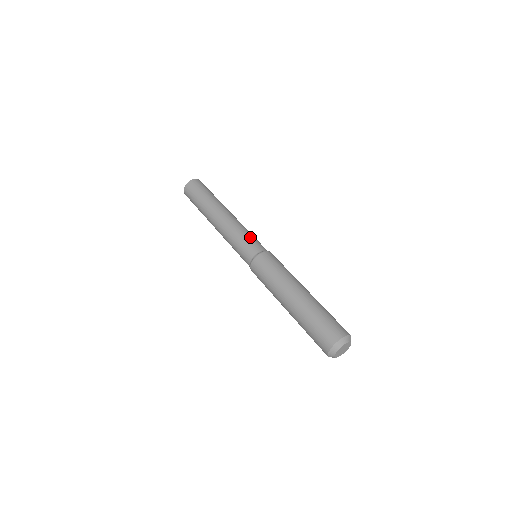
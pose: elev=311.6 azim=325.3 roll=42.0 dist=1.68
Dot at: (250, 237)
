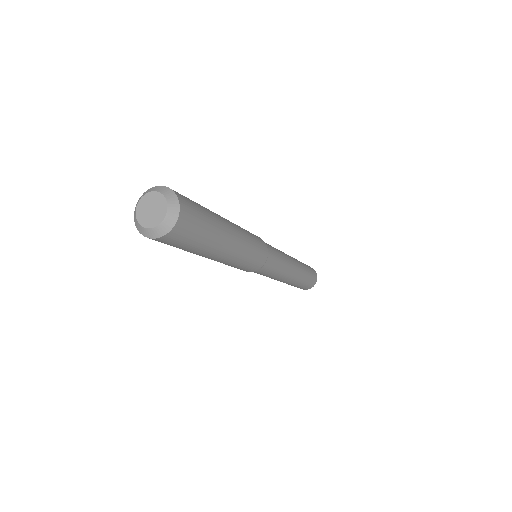
Dot at: (277, 252)
